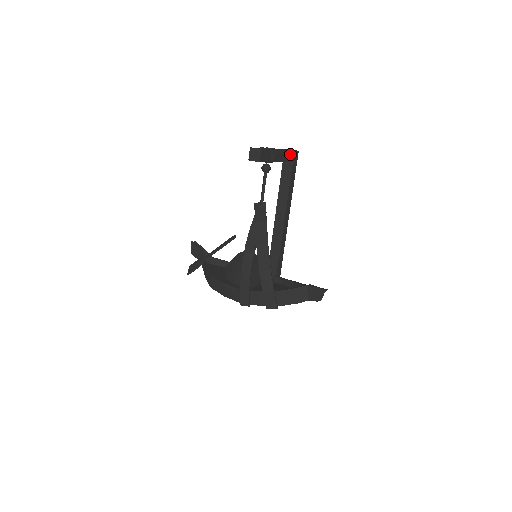
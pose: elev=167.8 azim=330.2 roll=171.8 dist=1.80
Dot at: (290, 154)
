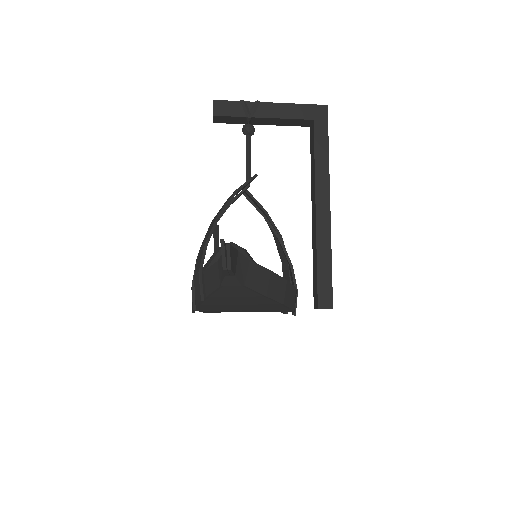
Dot at: (301, 109)
